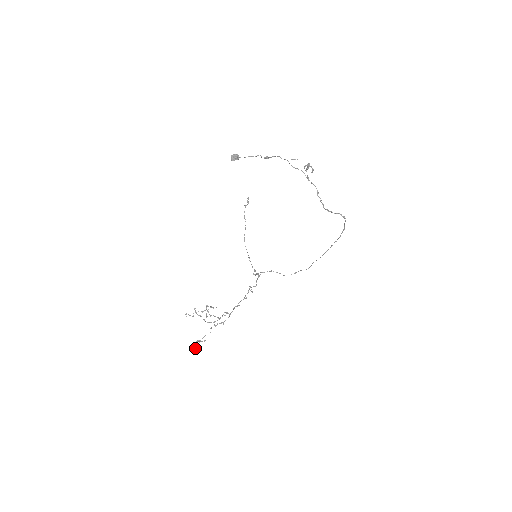
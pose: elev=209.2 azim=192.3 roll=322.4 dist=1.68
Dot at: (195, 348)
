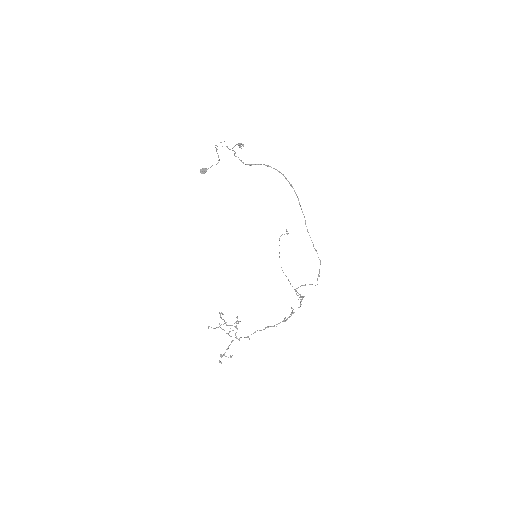
Dot at: occluded
